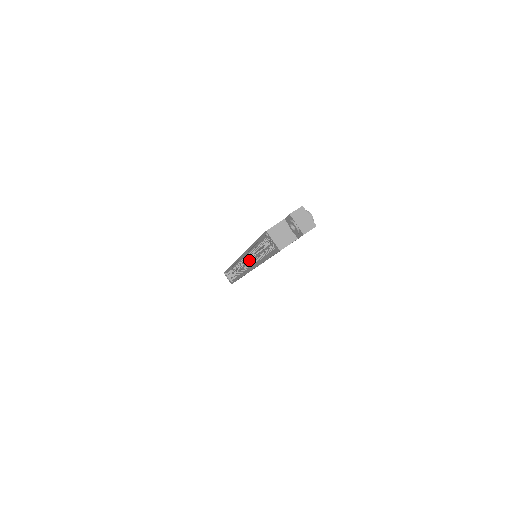
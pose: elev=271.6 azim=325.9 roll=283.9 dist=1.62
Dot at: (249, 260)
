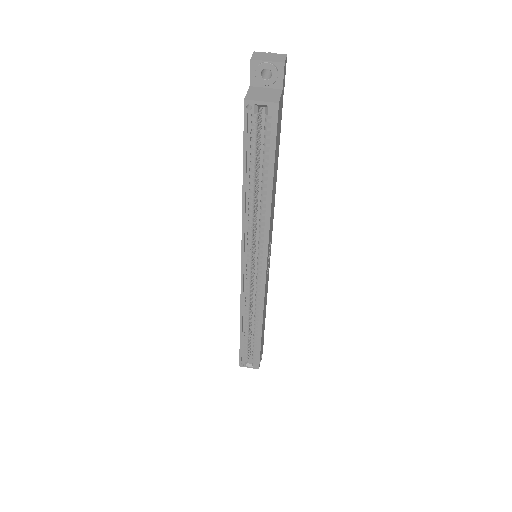
Dot at: (253, 265)
